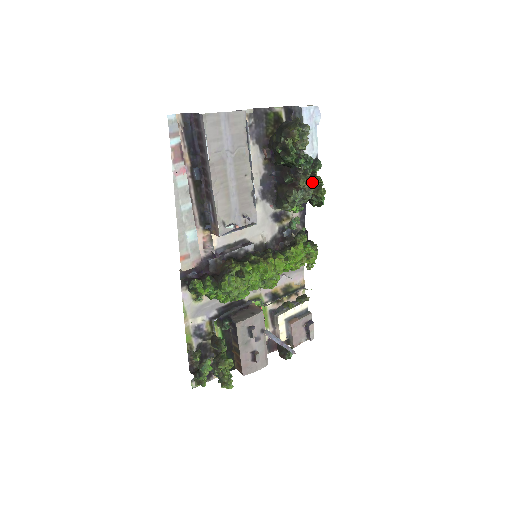
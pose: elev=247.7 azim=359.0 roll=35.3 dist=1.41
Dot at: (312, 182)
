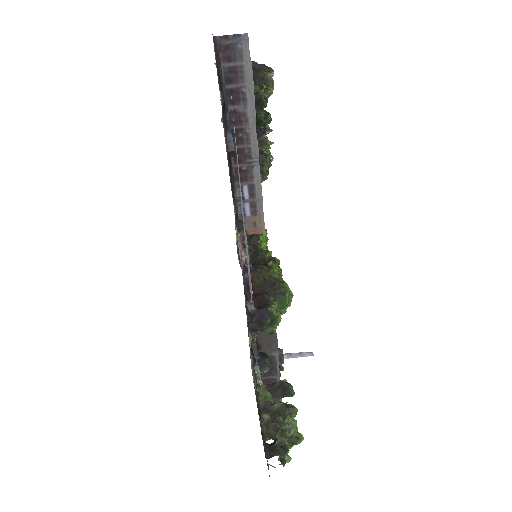
Dot at: occluded
